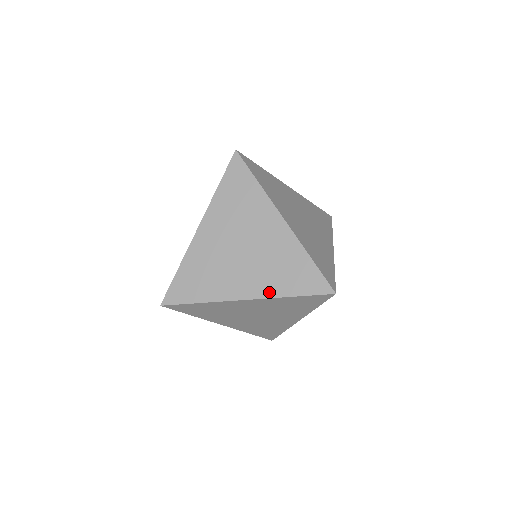
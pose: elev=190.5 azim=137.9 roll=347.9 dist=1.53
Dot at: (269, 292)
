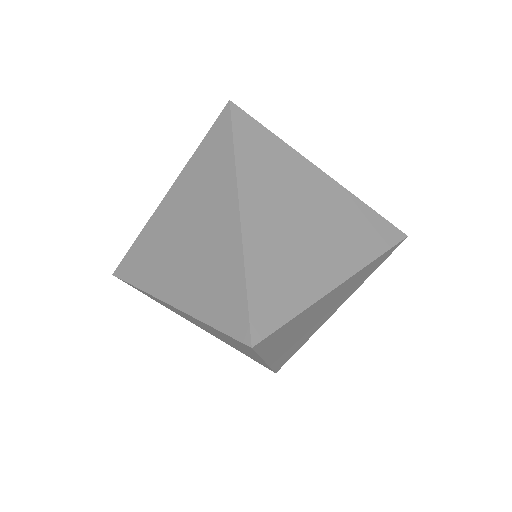
Dot at: (191, 306)
